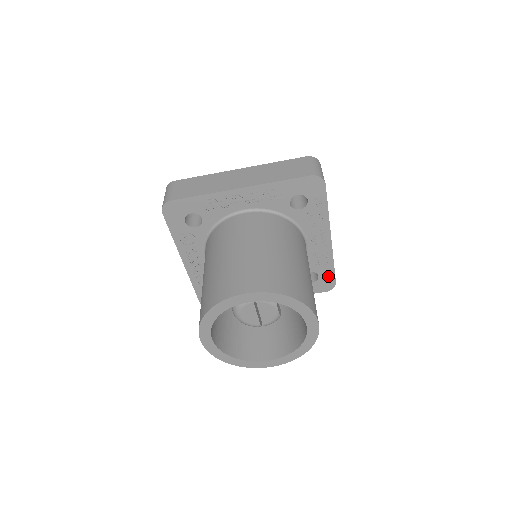
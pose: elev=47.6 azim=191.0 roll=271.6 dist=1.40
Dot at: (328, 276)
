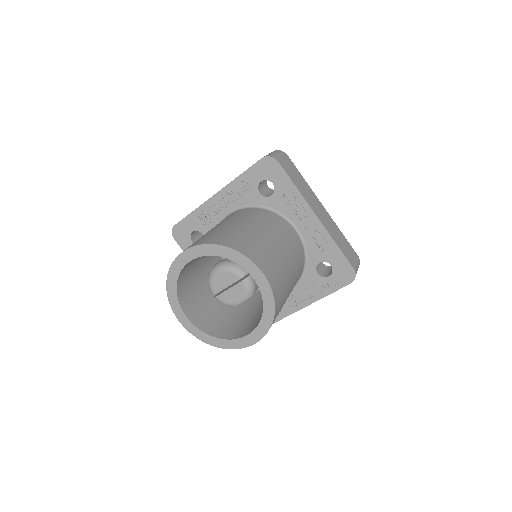
Dot at: occluded
